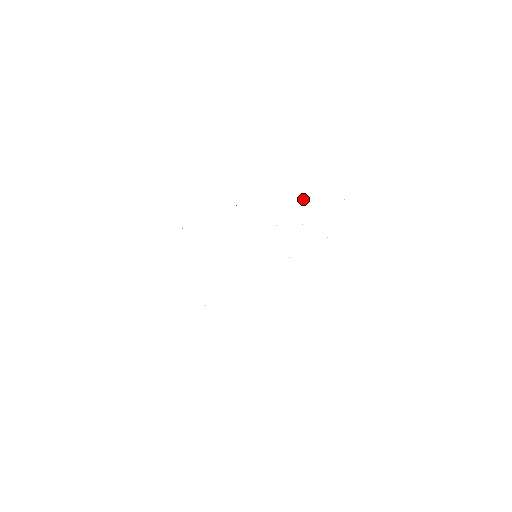
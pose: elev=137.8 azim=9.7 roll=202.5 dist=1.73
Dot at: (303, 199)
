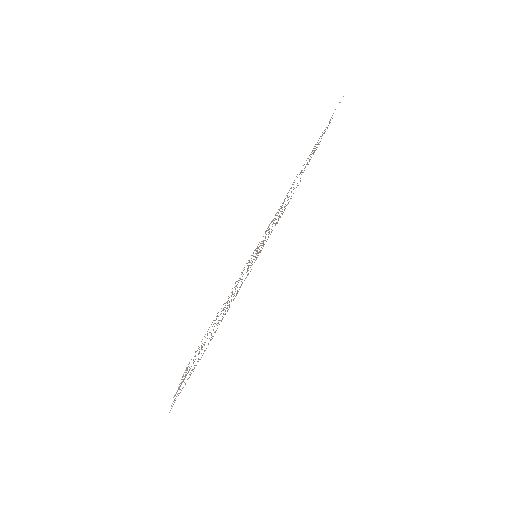
Dot at: occluded
